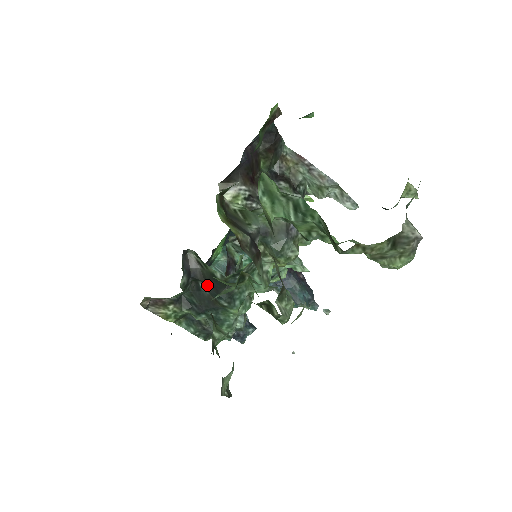
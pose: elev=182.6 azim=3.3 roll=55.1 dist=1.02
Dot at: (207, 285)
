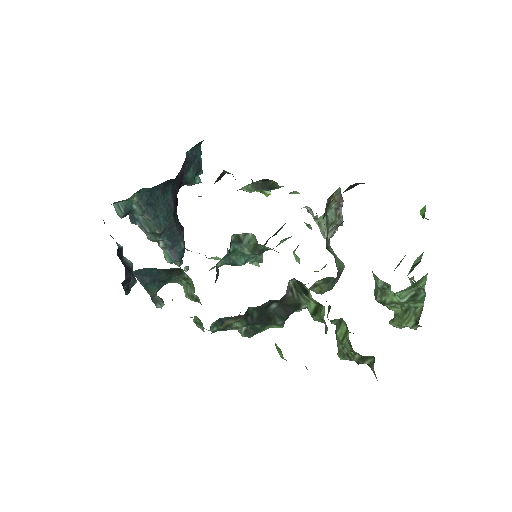
Dot at: (280, 307)
